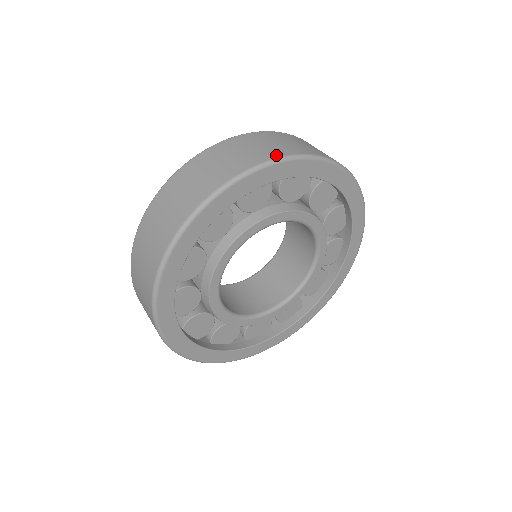
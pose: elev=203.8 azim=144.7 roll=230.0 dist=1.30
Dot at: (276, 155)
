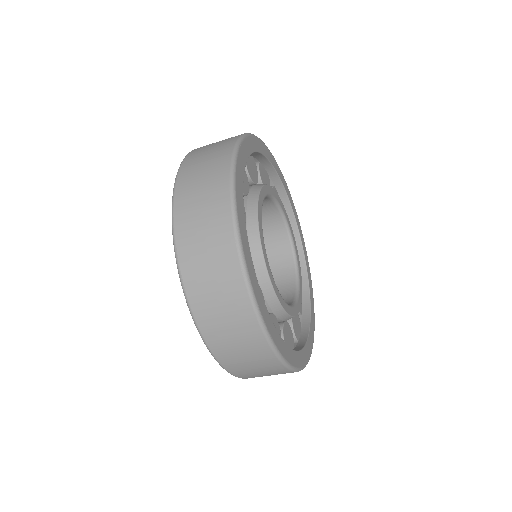
Dot at: occluded
